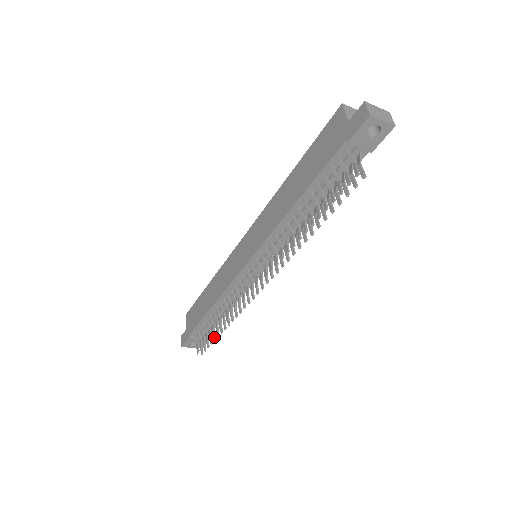
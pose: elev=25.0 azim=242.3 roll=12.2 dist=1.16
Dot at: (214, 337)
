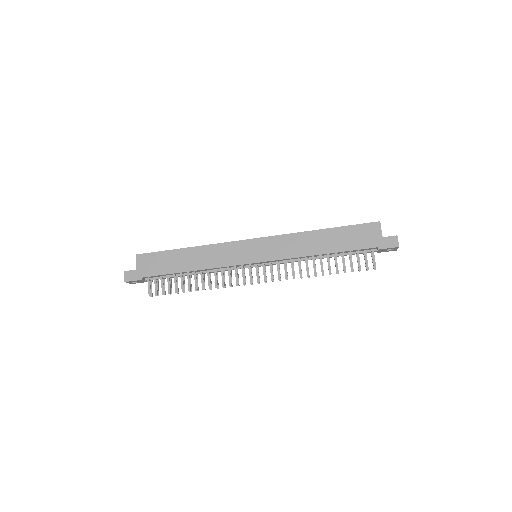
Dot at: (178, 290)
